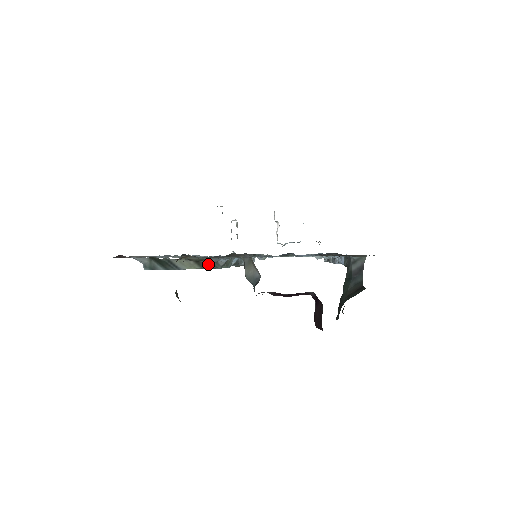
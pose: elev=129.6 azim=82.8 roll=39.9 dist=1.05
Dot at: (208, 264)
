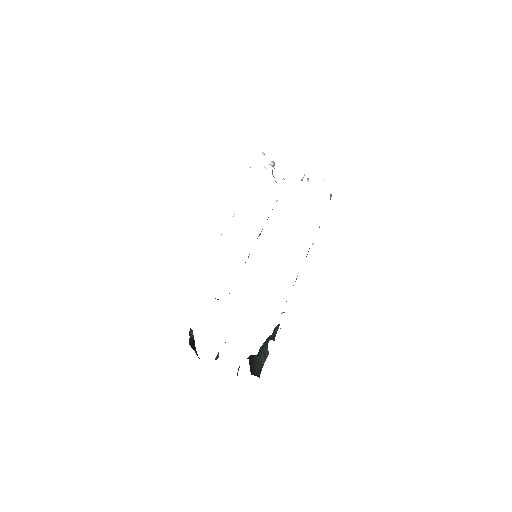
Dot at: occluded
